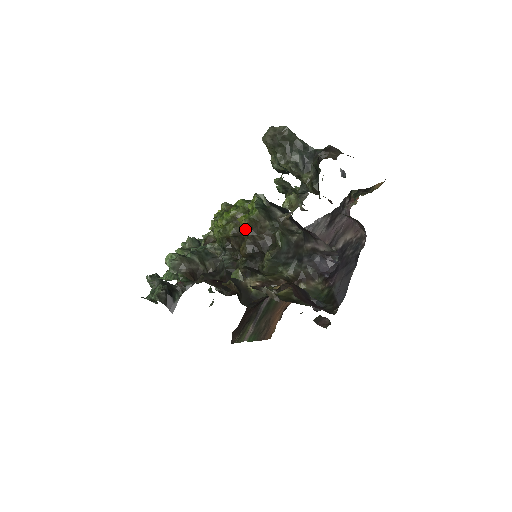
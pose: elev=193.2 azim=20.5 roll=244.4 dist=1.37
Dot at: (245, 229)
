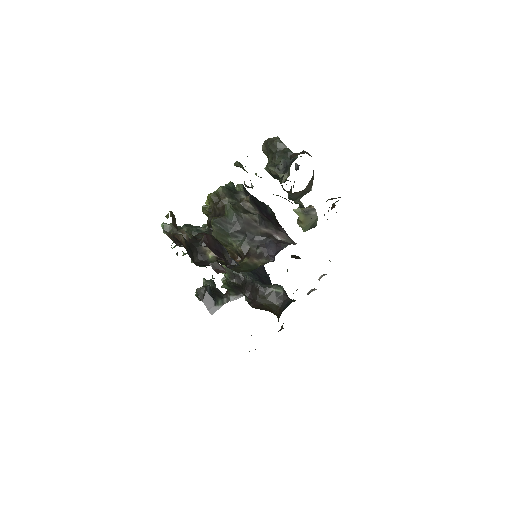
Dot at: (211, 202)
